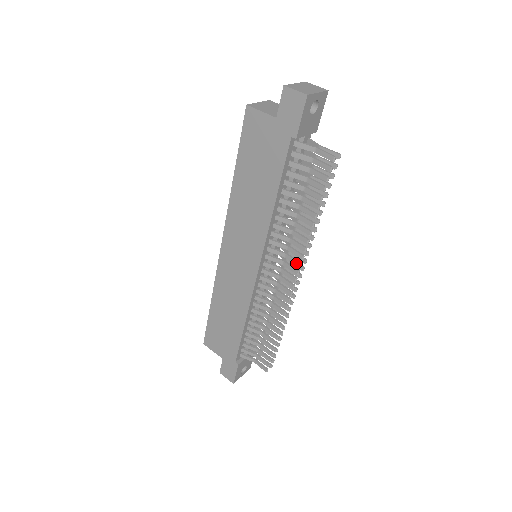
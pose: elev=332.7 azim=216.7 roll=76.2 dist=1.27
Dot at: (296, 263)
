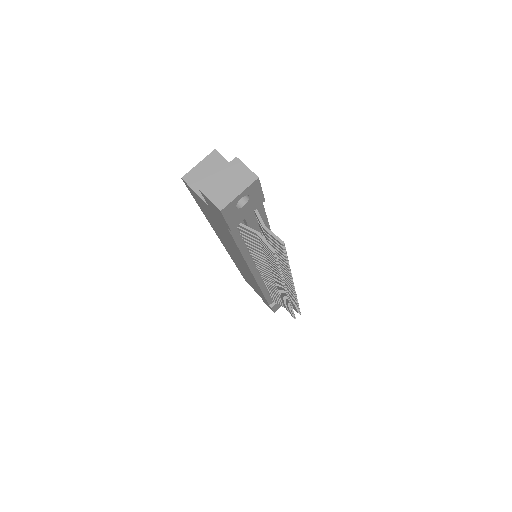
Dot at: (282, 286)
